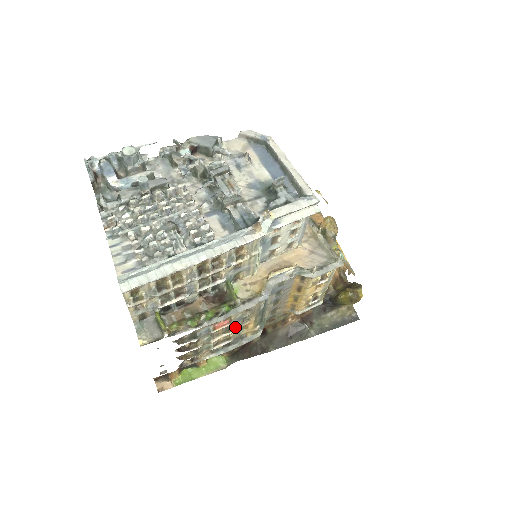
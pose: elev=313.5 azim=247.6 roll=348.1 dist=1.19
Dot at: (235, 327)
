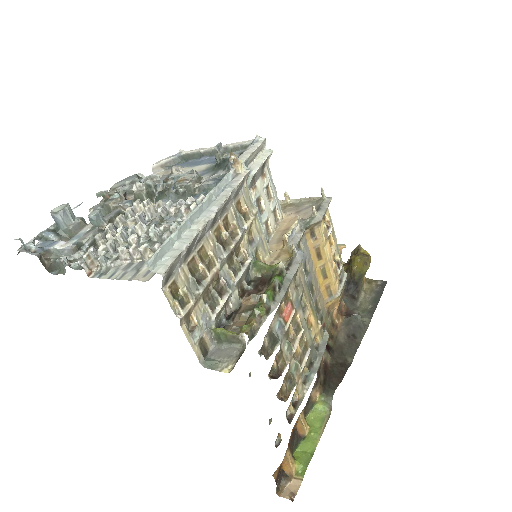
Dot at: (301, 322)
